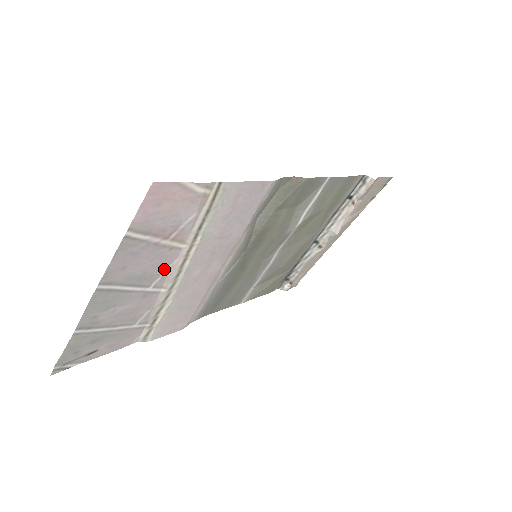
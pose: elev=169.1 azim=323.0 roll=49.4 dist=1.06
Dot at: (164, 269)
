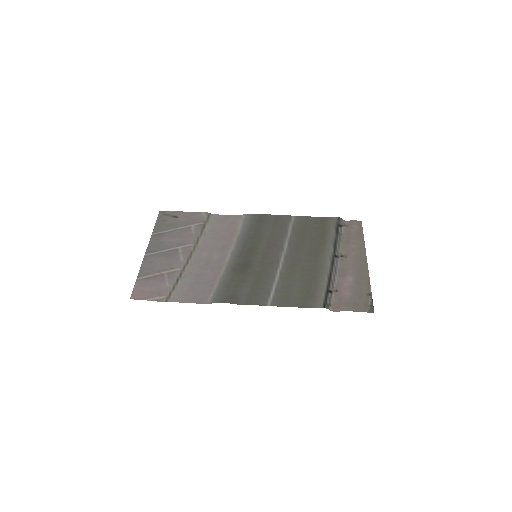
Dot at: (179, 257)
